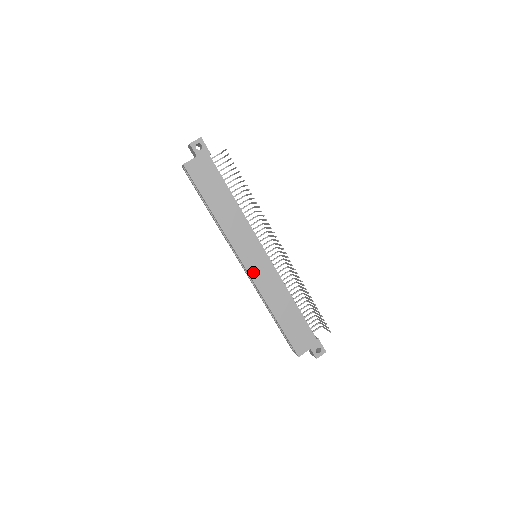
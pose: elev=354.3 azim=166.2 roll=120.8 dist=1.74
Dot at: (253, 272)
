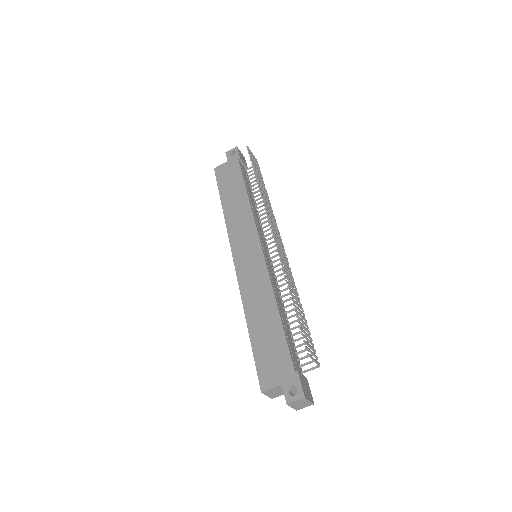
Dot at: (240, 267)
